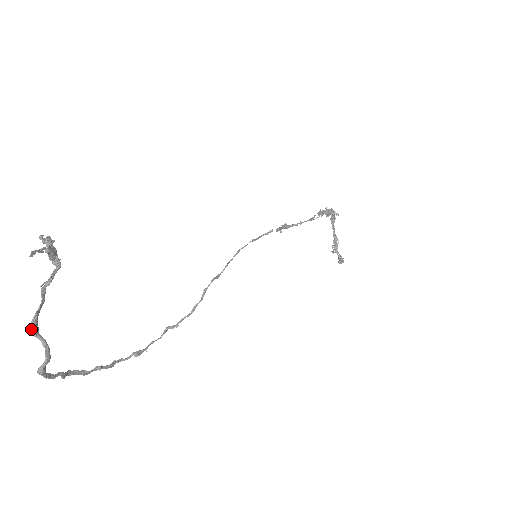
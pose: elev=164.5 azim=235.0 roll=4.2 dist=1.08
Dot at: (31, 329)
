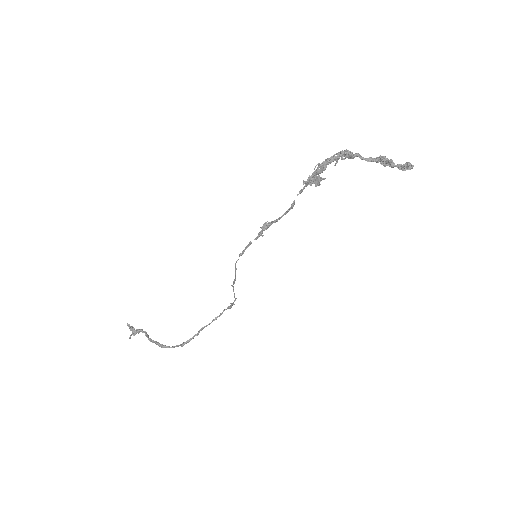
Dot at: occluded
